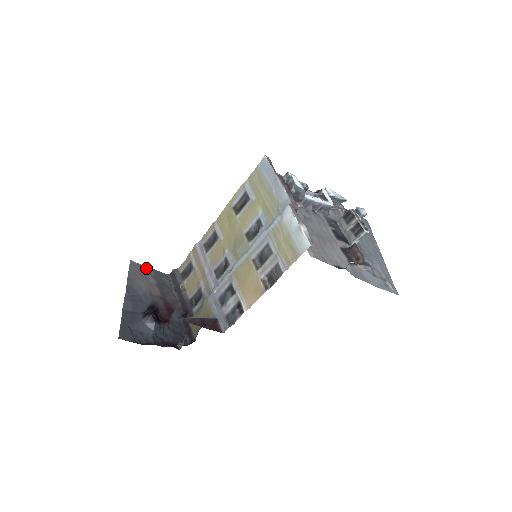
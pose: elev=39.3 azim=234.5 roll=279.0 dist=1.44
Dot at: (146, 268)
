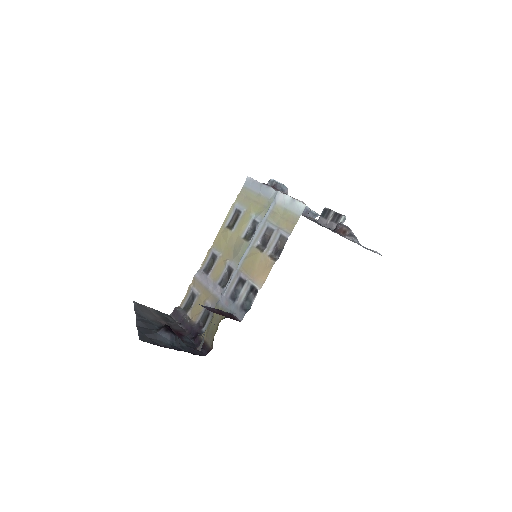
Dot at: (149, 308)
